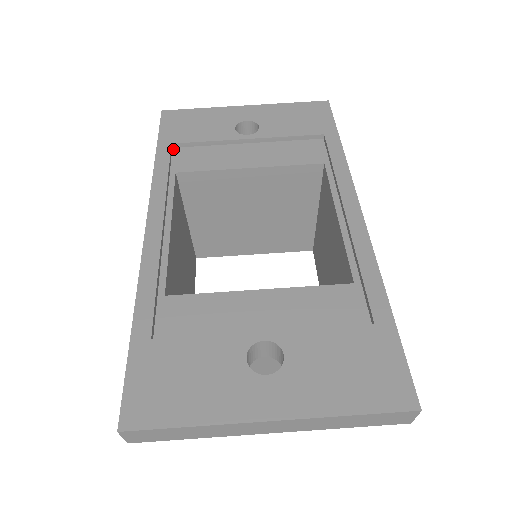
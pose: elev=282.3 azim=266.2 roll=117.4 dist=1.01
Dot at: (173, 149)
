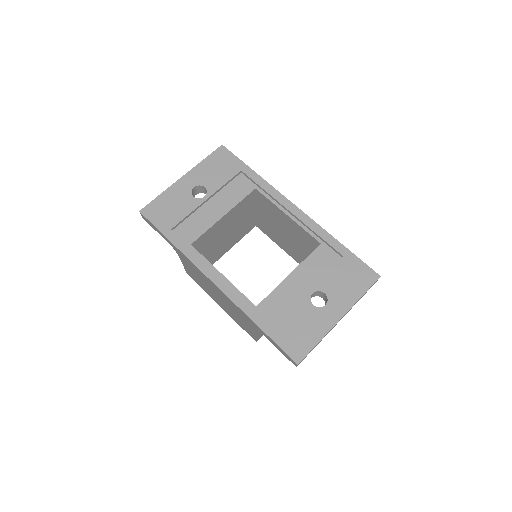
Dot at: (173, 231)
